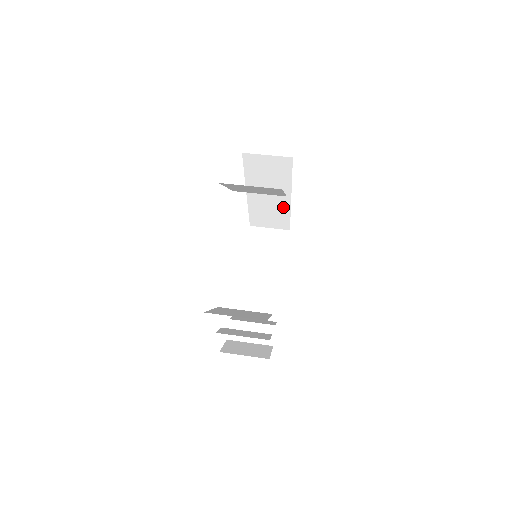
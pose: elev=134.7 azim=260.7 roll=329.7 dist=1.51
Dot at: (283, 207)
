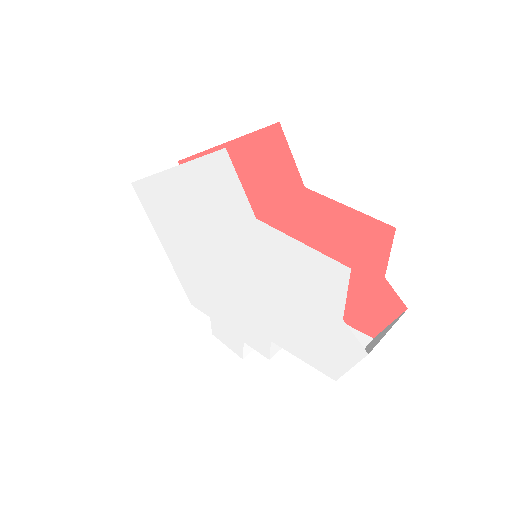
Dot at: occluded
